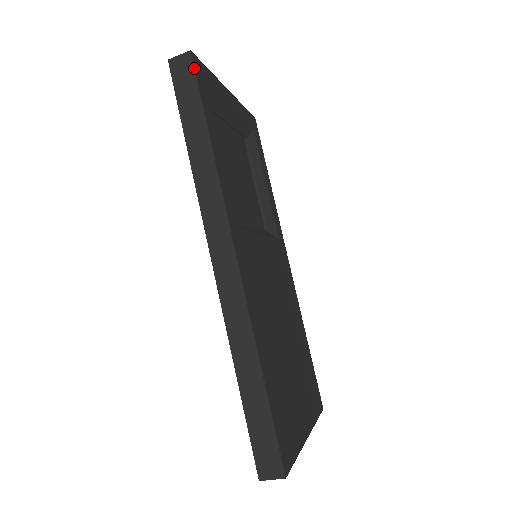
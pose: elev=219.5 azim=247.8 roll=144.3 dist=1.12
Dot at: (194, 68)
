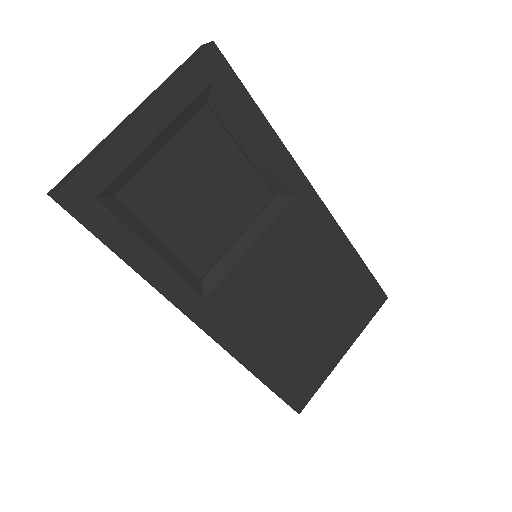
Dot at: occluded
